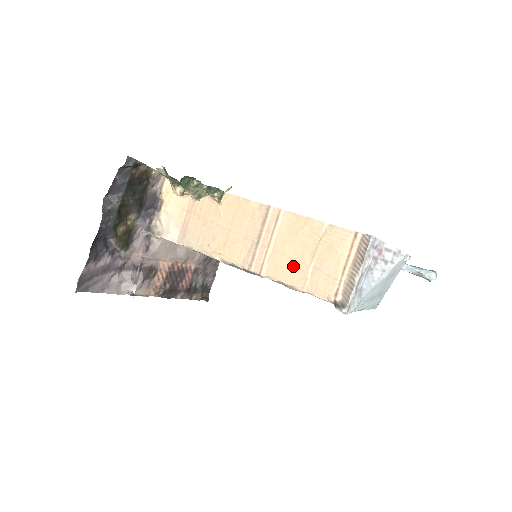
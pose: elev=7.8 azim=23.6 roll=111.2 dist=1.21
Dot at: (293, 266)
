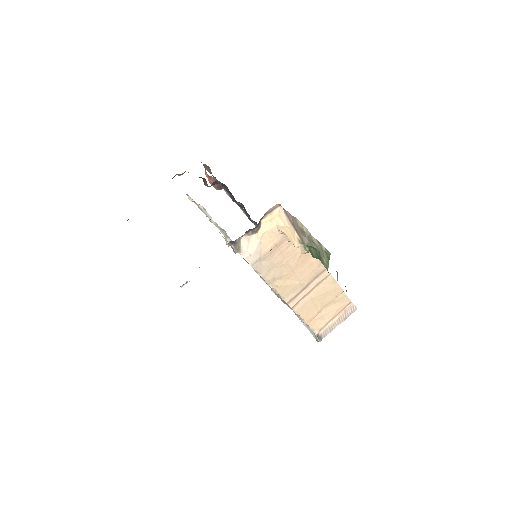
Dot at: (312, 309)
